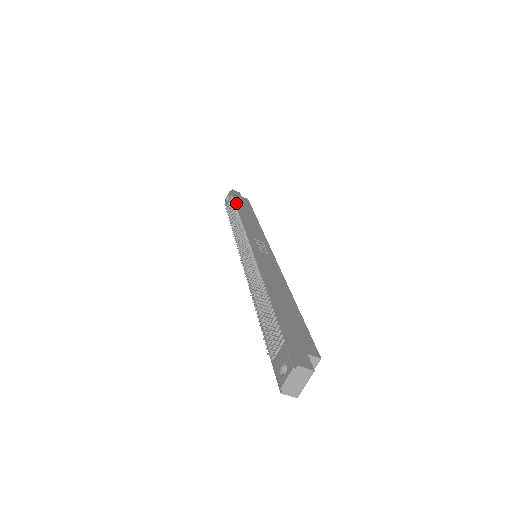
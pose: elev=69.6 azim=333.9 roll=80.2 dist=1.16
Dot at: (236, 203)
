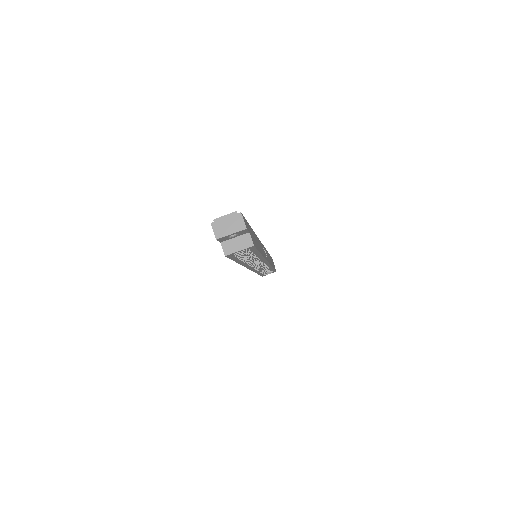
Dot at: (269, 254)
